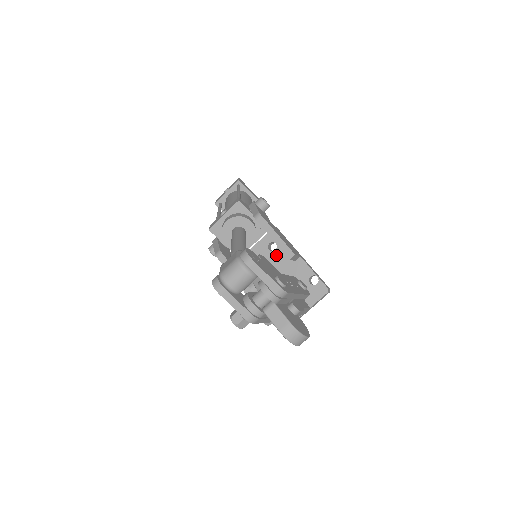
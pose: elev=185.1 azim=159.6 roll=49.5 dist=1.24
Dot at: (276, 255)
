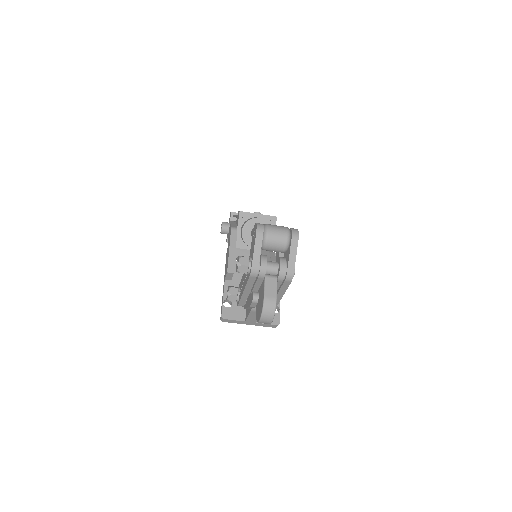
Dot at: occluded
